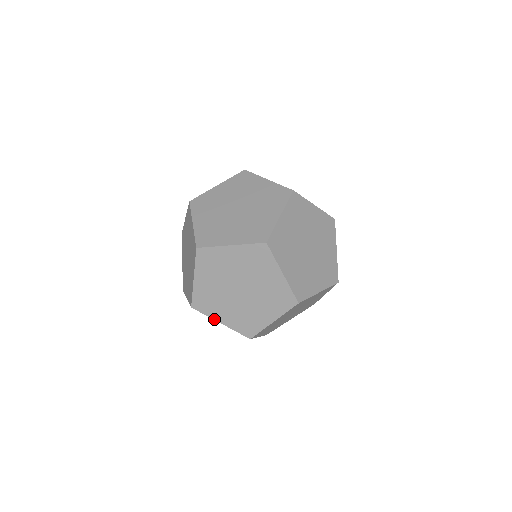
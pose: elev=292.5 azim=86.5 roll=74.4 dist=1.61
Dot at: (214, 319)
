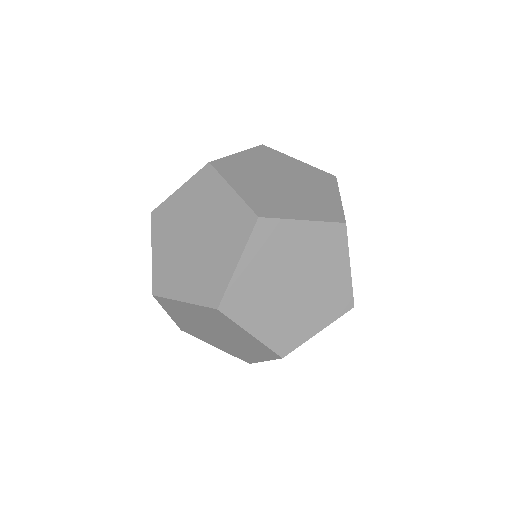
Dot at: (152, 243)
